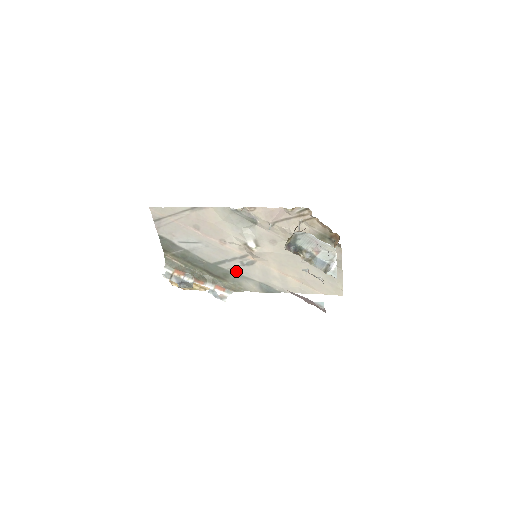
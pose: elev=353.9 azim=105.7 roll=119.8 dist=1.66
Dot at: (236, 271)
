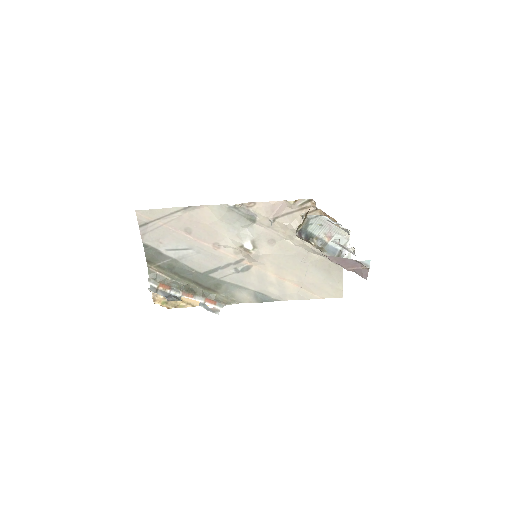
Dot at: (229, 280)
